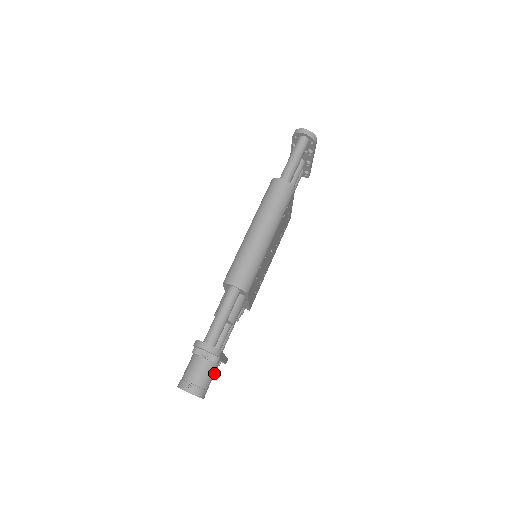
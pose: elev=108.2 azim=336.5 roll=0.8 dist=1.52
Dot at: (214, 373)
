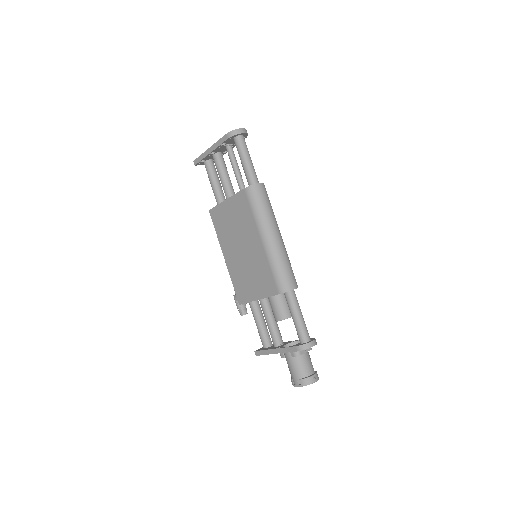
Dot at: occluded
